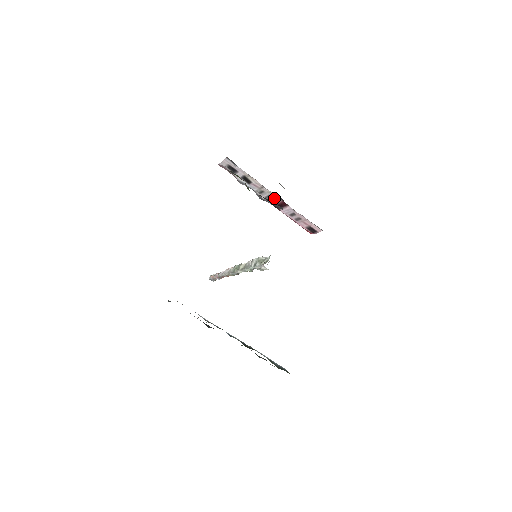
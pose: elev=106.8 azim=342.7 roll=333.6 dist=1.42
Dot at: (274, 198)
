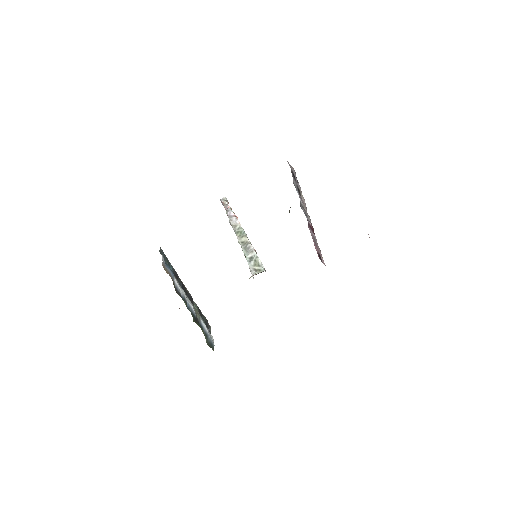
Dot at: (309, 220)
